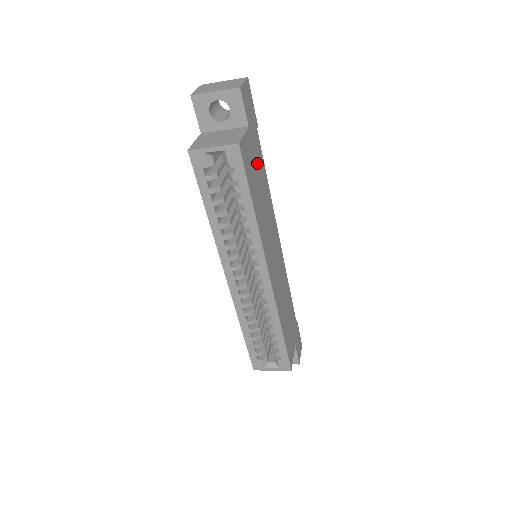
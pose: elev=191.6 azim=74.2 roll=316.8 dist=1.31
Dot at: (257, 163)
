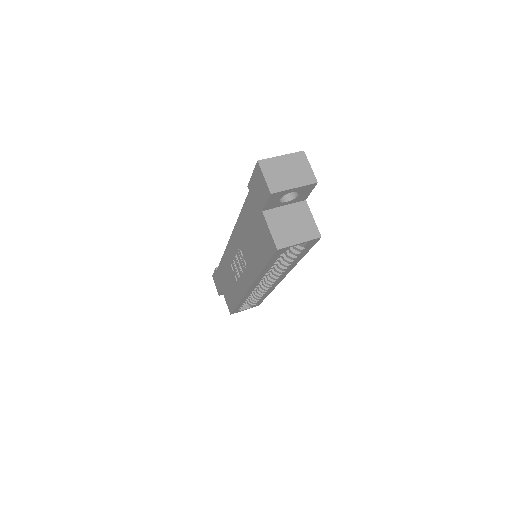
Dot at: occluded
